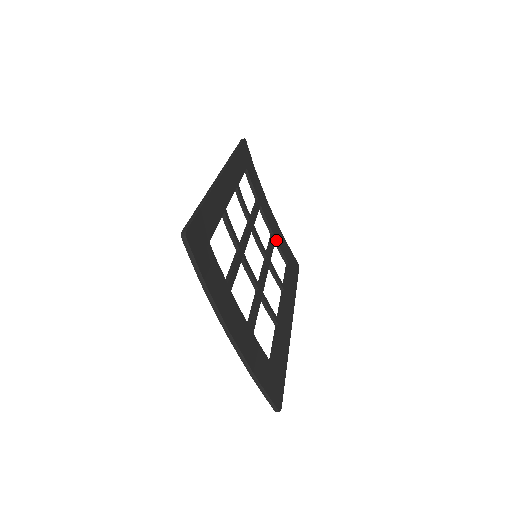
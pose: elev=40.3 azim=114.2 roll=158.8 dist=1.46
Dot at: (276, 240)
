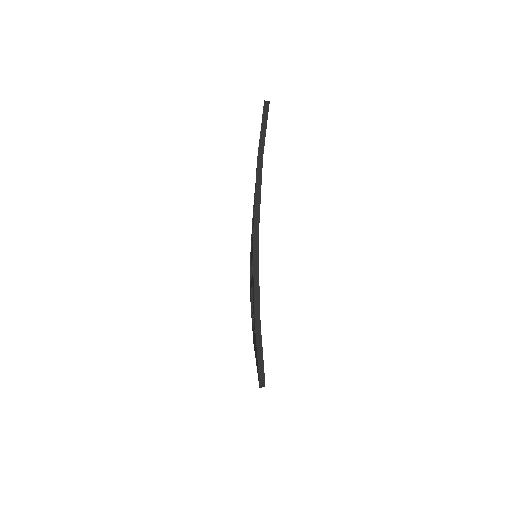
Dot at: occluded
